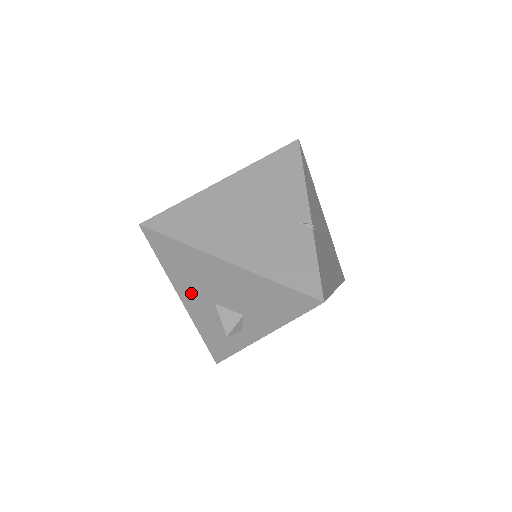
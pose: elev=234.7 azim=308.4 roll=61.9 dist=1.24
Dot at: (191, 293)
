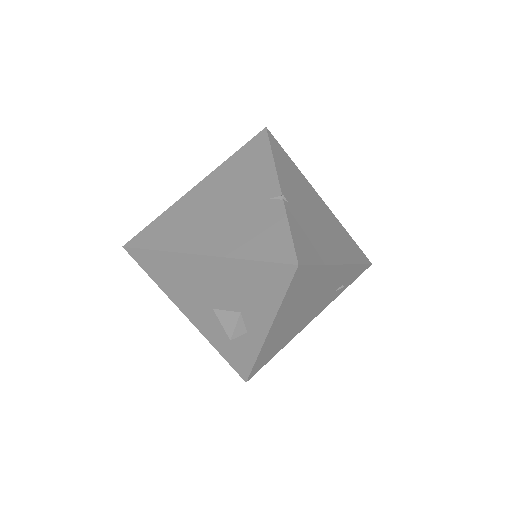
Dot at: (190, 305)
